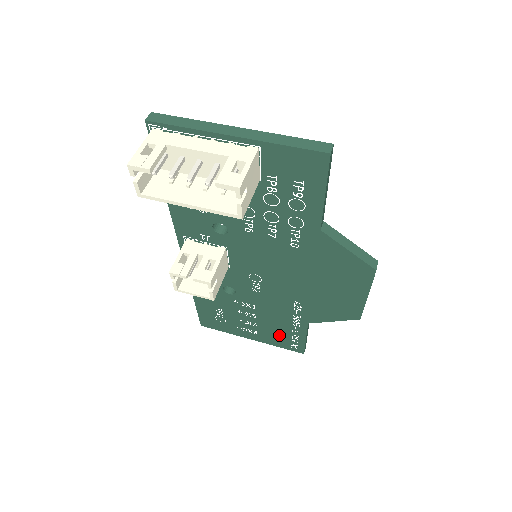
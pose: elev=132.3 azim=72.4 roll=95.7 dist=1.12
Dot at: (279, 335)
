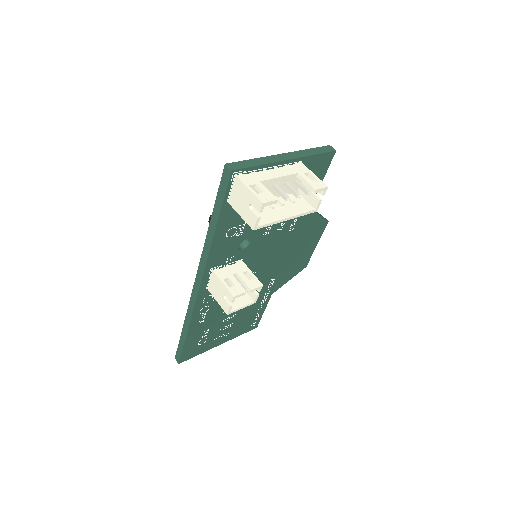
Dot at: (245, 322)
